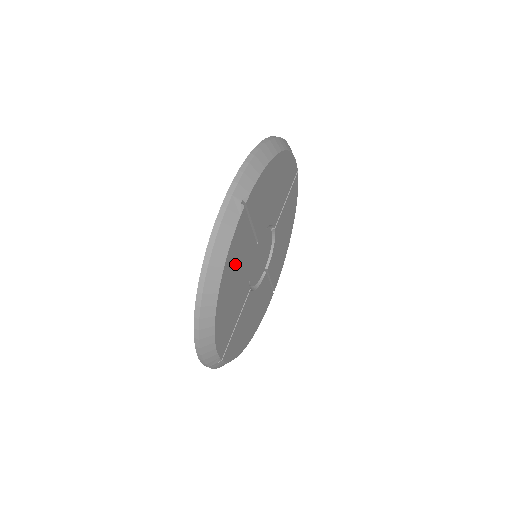
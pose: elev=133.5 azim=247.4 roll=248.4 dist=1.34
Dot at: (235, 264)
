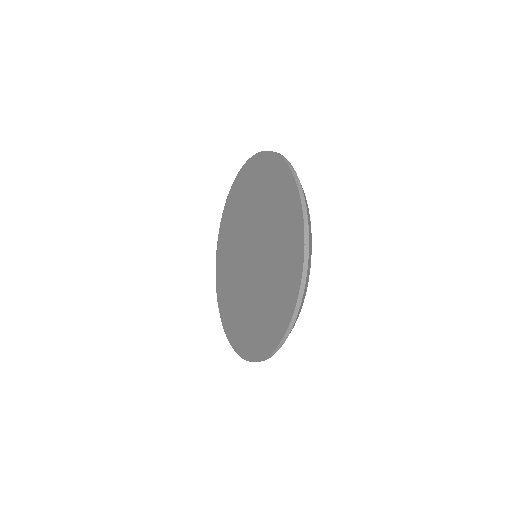
Dot at: occluded
